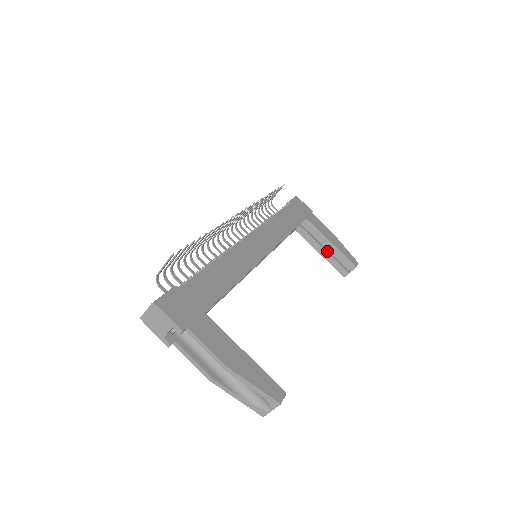
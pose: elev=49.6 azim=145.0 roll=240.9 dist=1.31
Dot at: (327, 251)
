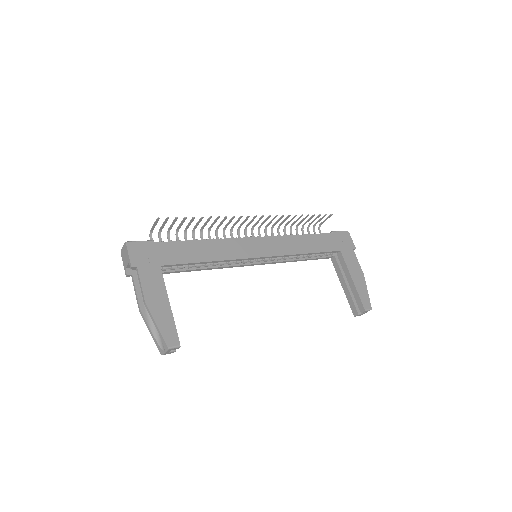
Dot at: (348, 287)
